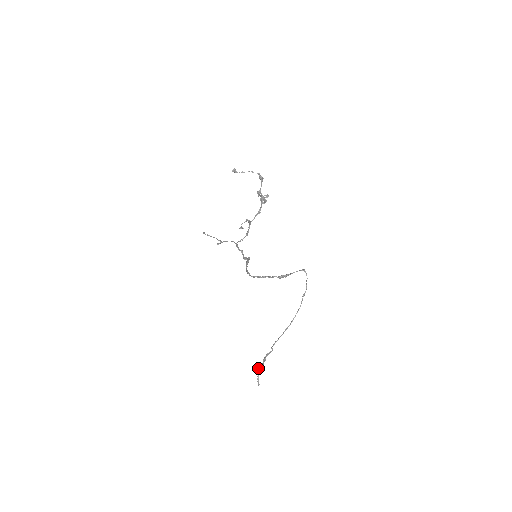
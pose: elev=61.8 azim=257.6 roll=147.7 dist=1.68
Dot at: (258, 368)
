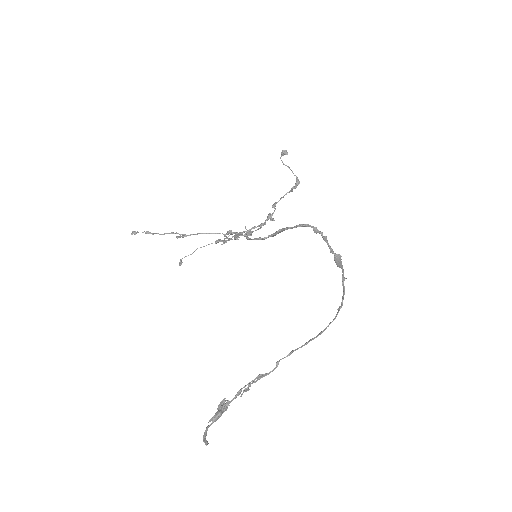
Dot at: (222, 405)
